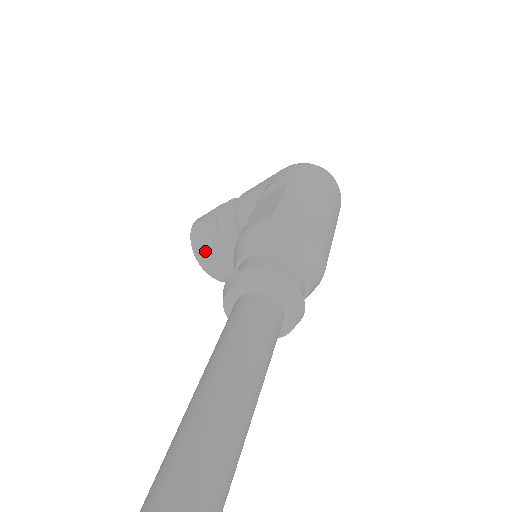
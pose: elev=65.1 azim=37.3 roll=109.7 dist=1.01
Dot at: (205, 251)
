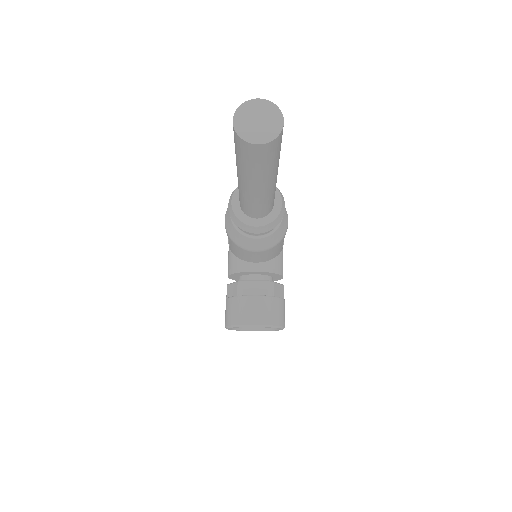
Dot at: (241, 313)
